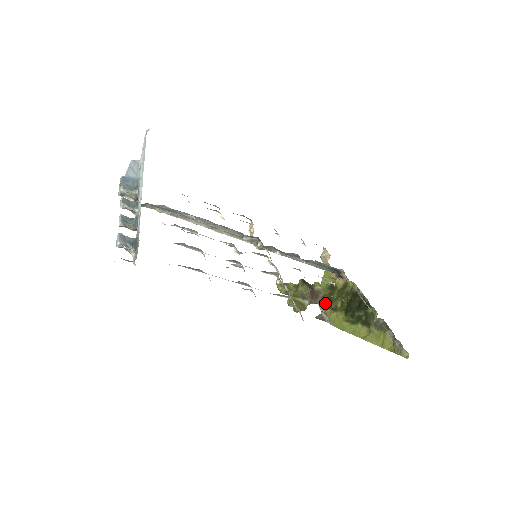
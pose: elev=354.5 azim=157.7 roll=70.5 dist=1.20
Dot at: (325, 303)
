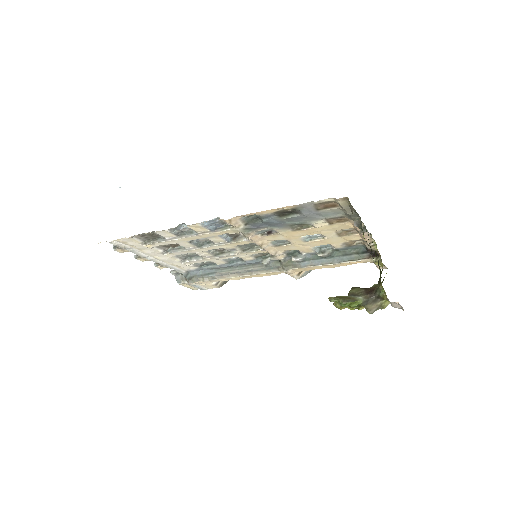
Dot at: (380, 289)
